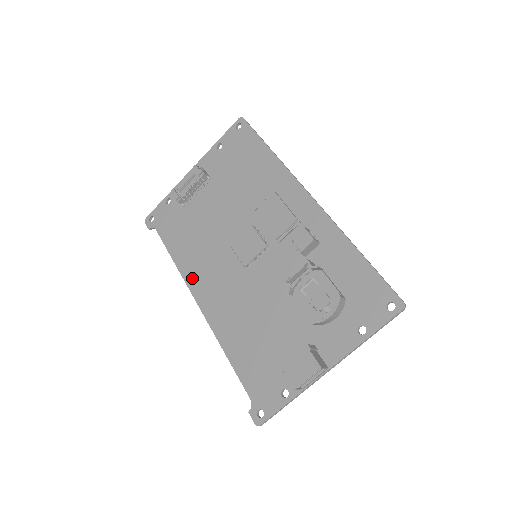
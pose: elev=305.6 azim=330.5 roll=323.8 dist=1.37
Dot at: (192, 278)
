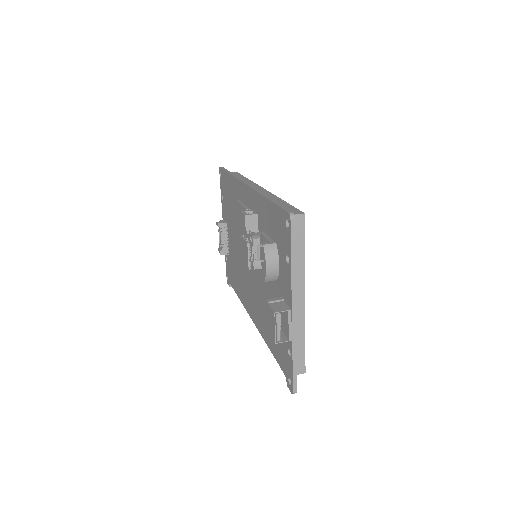
Dot at: (245, 303)
